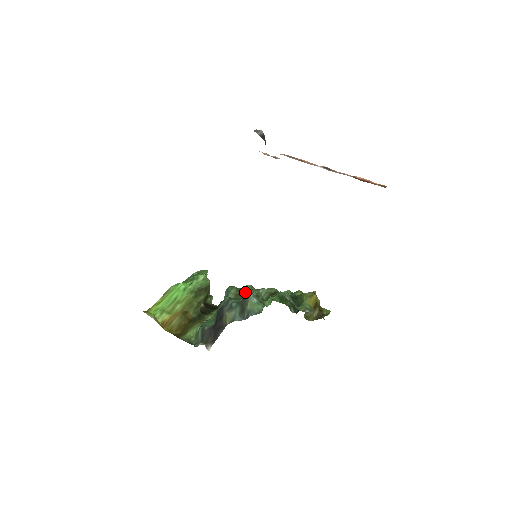
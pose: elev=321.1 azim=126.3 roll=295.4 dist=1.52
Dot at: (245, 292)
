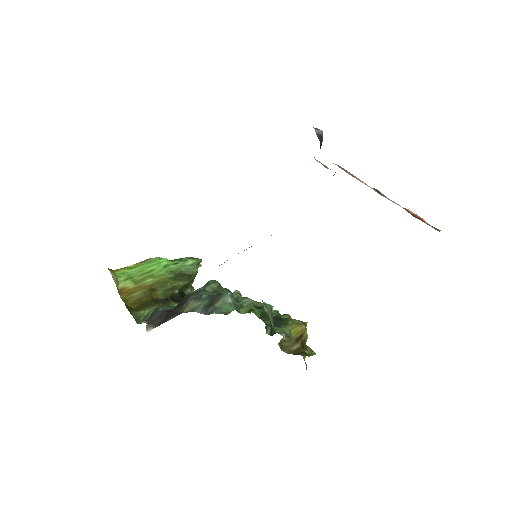
Dot at: occluded
